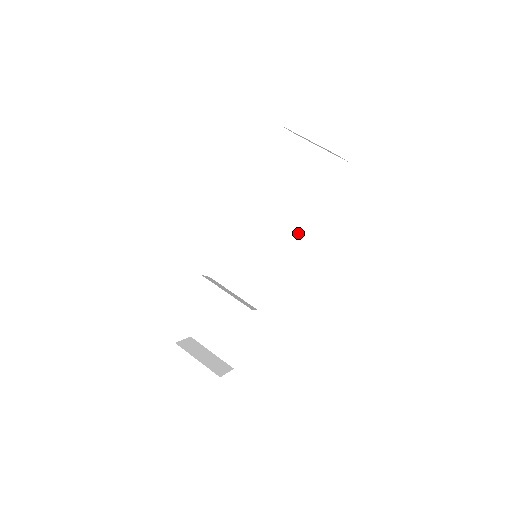
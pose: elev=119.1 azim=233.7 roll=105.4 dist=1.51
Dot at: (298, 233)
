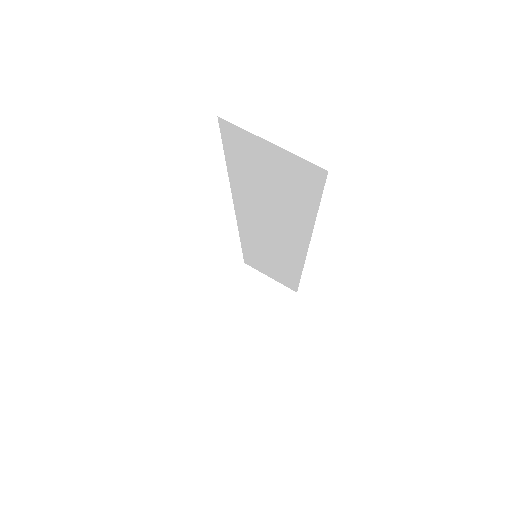
Dot at: (299, 227)
